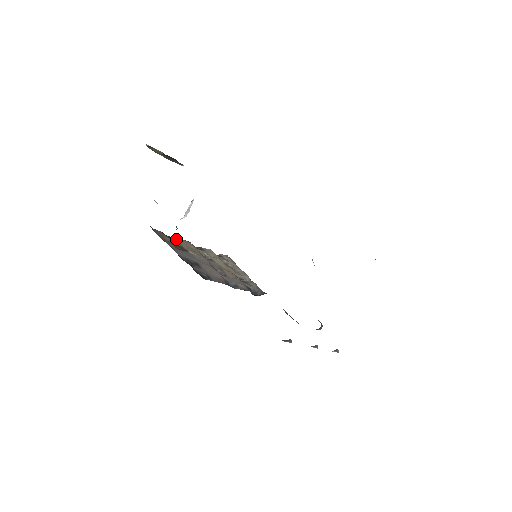
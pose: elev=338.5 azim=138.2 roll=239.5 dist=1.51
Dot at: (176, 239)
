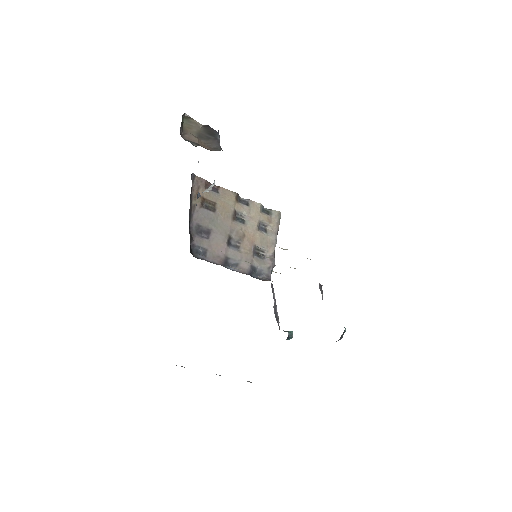
Dot at: (219, 189)
